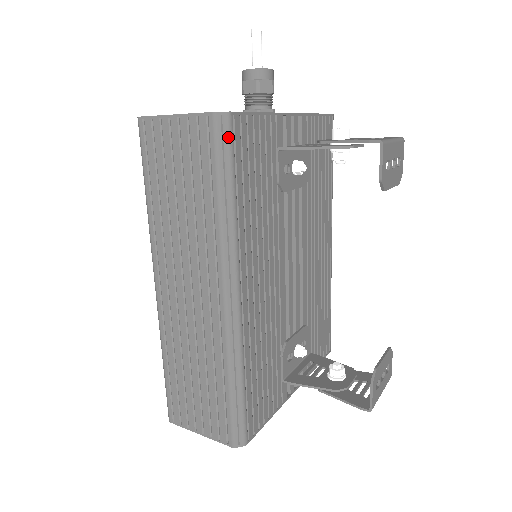
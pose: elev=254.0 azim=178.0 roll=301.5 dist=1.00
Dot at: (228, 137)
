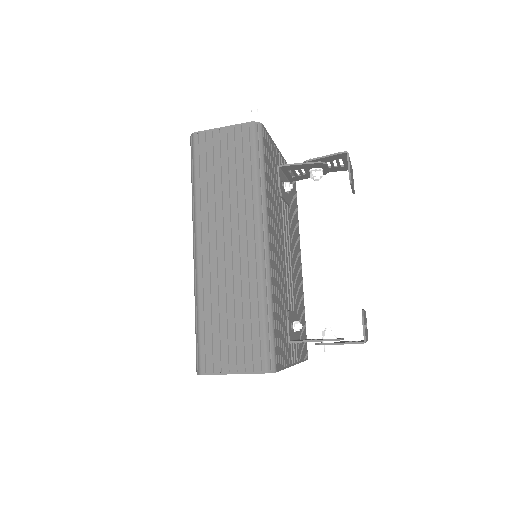
Dot at: (261, 137)
